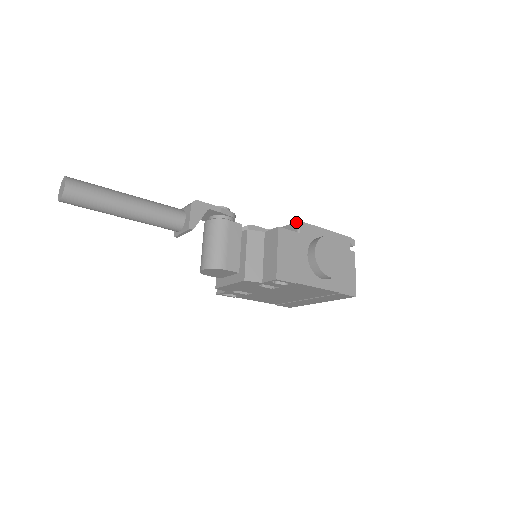
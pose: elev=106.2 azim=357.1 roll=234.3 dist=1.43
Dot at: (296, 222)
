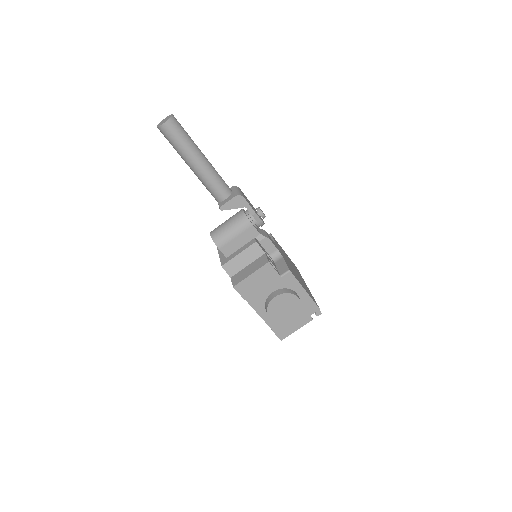
Dot at: (288, 269)
